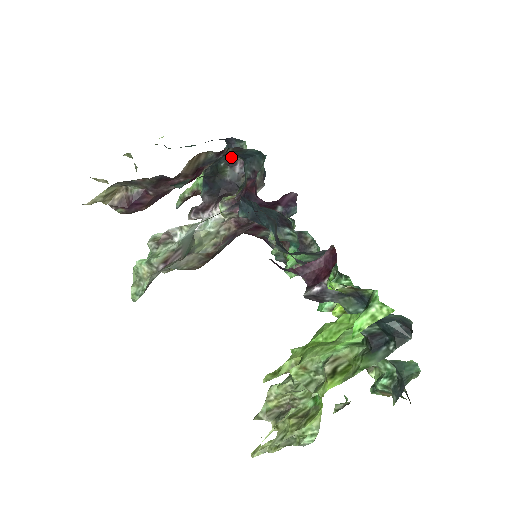
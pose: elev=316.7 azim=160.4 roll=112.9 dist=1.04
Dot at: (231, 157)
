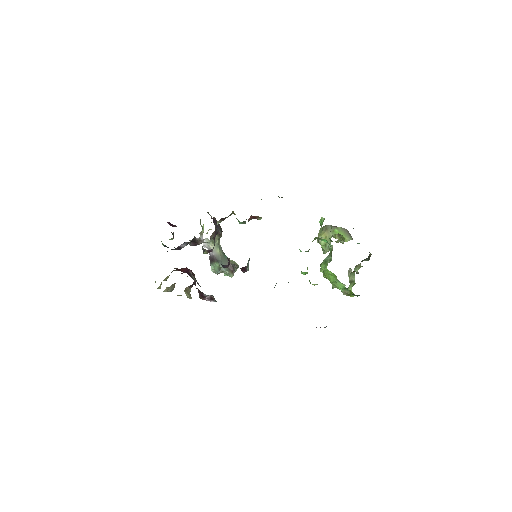
Dot at: occluded
